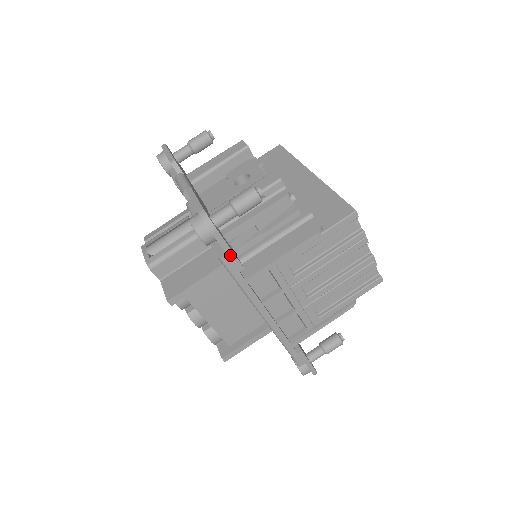
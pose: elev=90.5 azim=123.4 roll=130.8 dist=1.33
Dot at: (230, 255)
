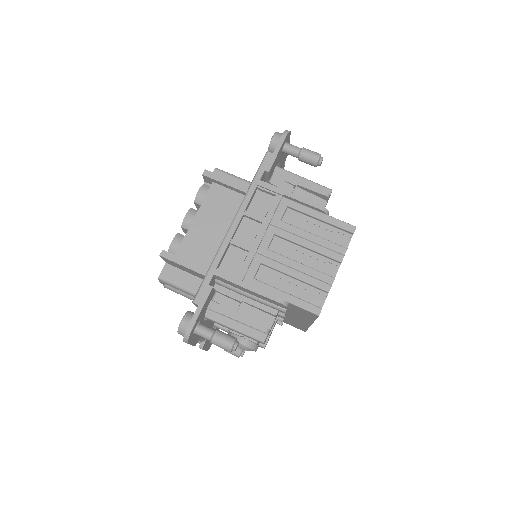
Dot at: (274, 156)
